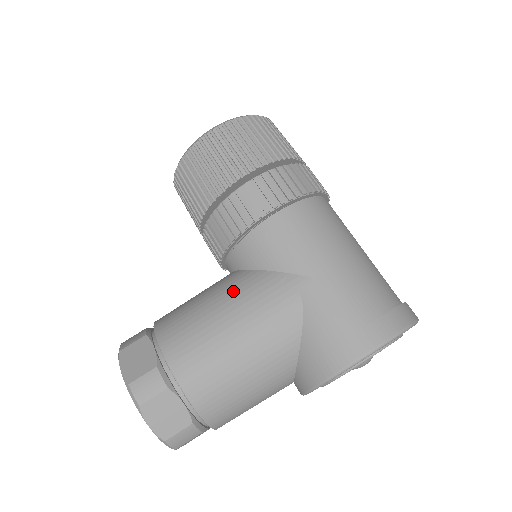
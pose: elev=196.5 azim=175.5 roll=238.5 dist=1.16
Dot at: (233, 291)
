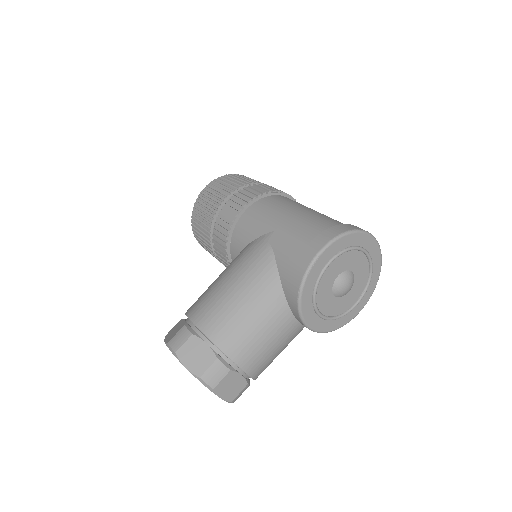
Dot at: (229, 265)
